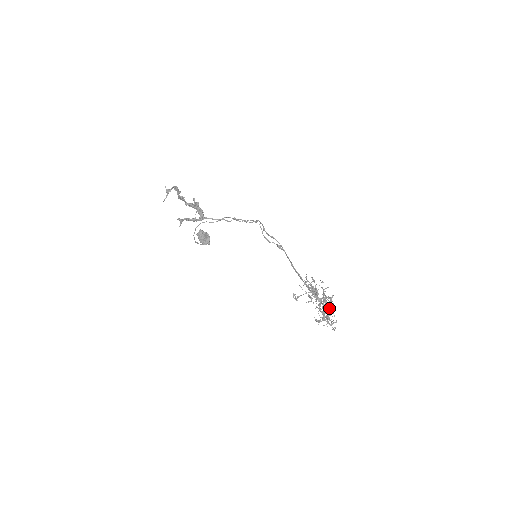
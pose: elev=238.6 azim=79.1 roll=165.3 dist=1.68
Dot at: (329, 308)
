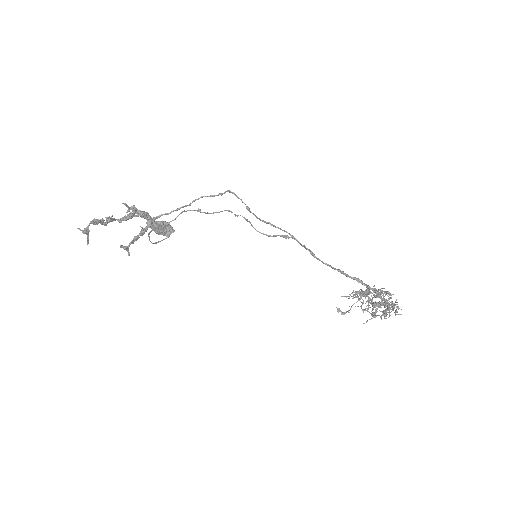
Dot at: occluded
